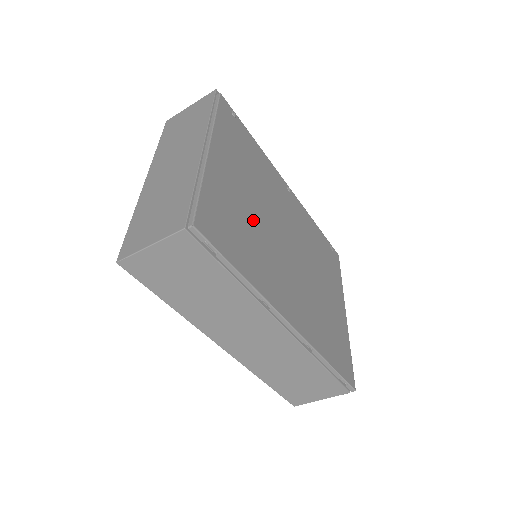
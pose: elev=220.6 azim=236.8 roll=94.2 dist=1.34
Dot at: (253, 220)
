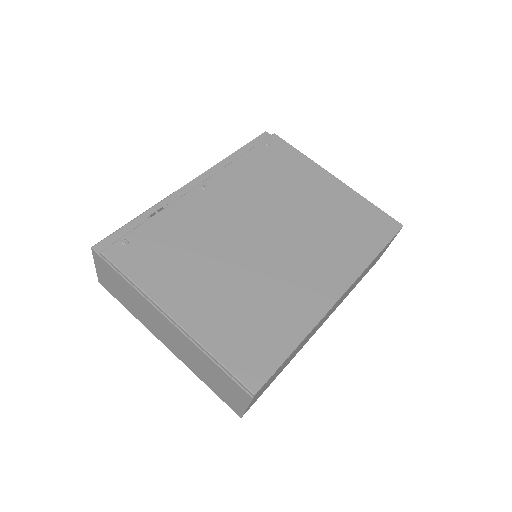
Dot at: (244, 290)
